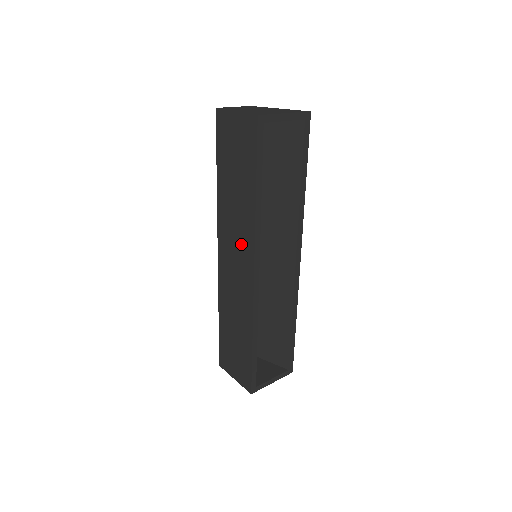
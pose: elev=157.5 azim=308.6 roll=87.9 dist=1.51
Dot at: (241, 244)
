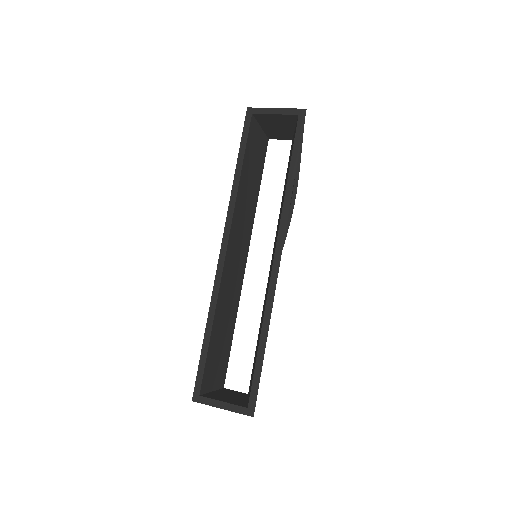
Dot at: occluded
